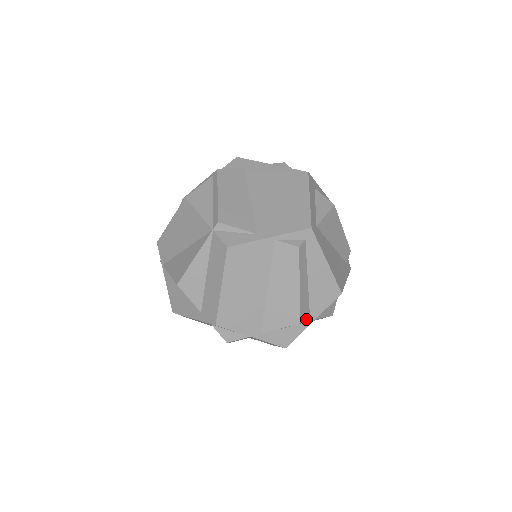
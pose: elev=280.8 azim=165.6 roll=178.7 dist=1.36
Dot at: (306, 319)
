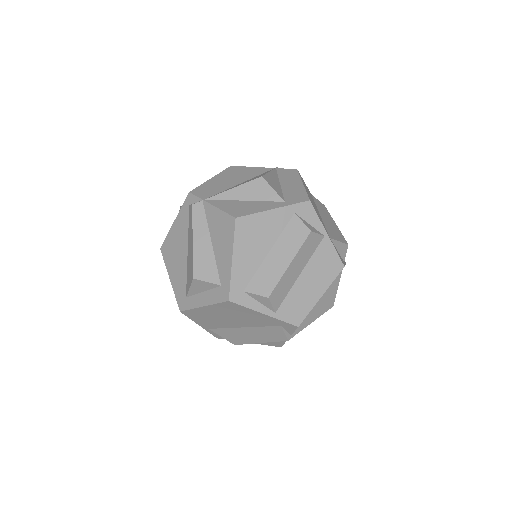
Dot at: (344, 254)
